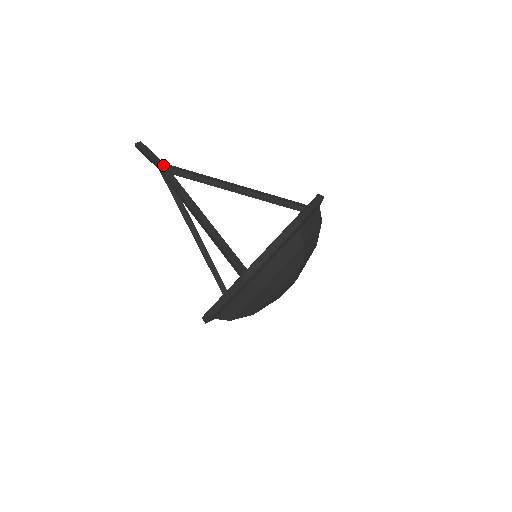
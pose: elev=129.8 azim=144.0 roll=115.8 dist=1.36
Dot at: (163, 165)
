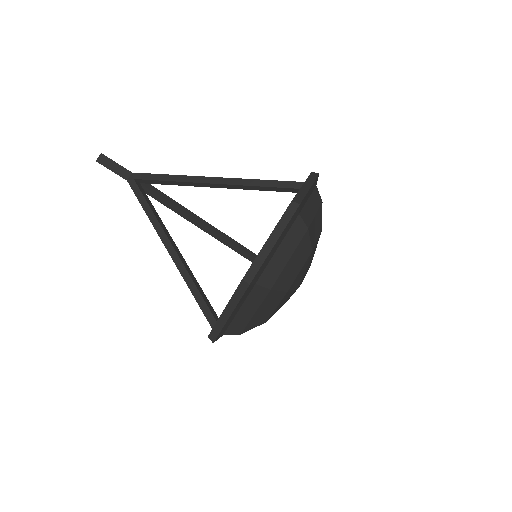
Dot at: (130, 177)
